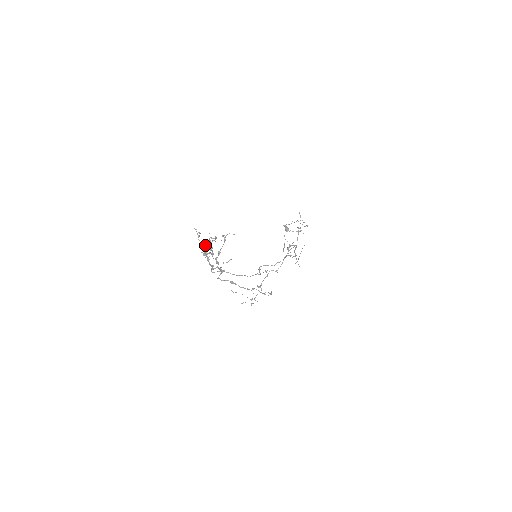
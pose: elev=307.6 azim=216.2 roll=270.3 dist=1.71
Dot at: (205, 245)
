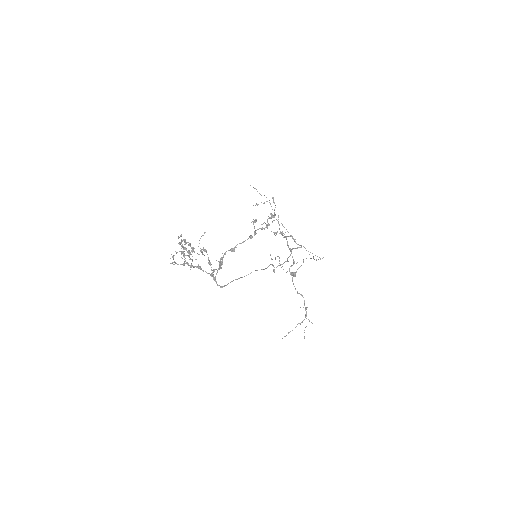
Dot at: occluded
